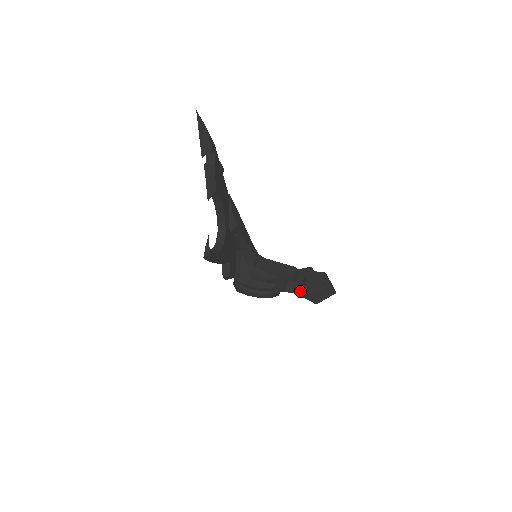
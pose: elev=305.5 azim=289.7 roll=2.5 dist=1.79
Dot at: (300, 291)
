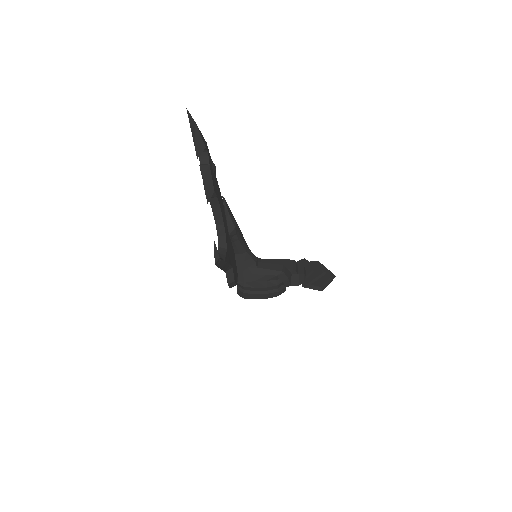
Dot at: (304, 282)
